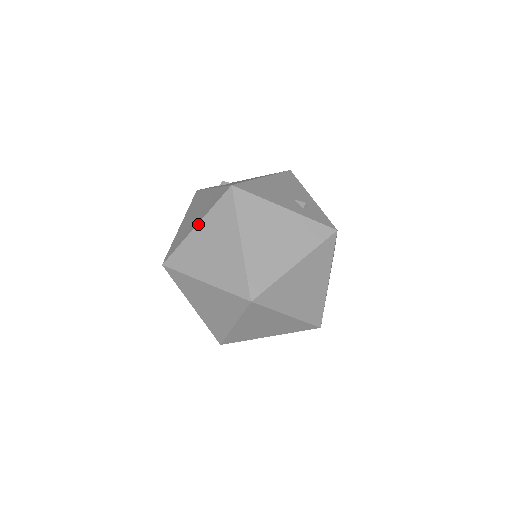
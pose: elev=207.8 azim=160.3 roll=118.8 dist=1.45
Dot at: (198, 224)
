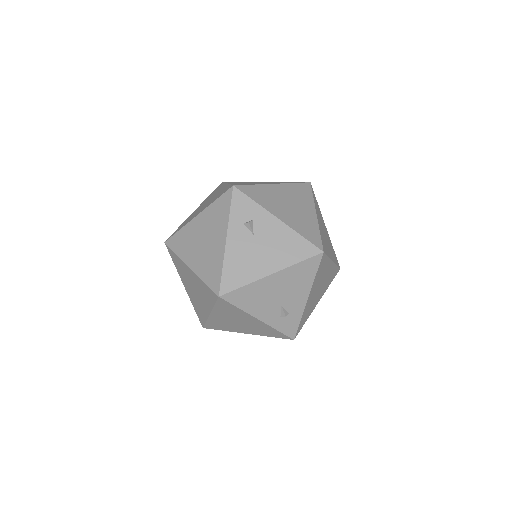
Dot at: (191, 270)
